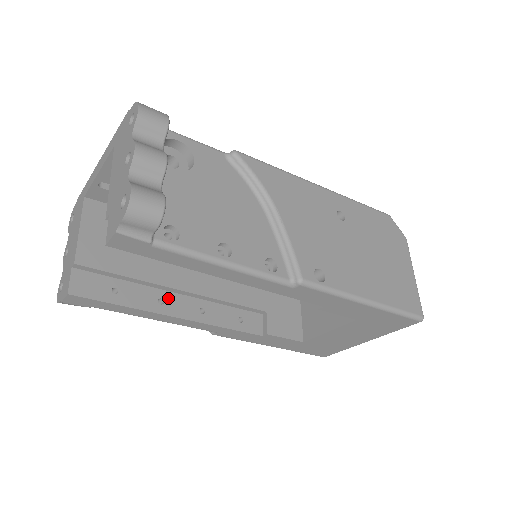
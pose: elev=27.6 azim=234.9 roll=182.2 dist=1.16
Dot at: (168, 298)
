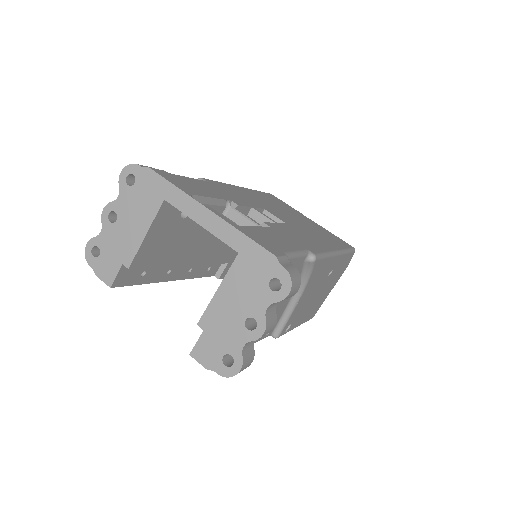
Dot at: (175, 268)
